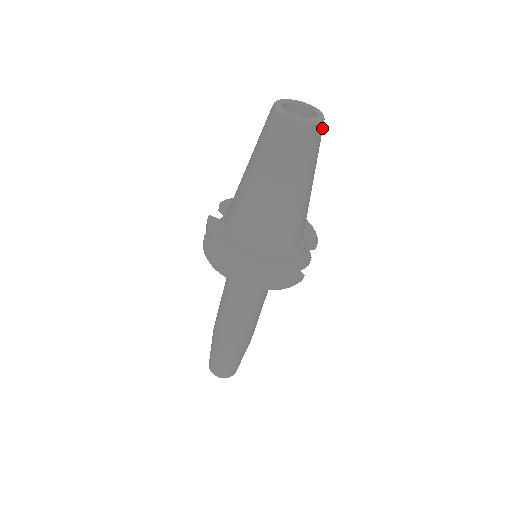
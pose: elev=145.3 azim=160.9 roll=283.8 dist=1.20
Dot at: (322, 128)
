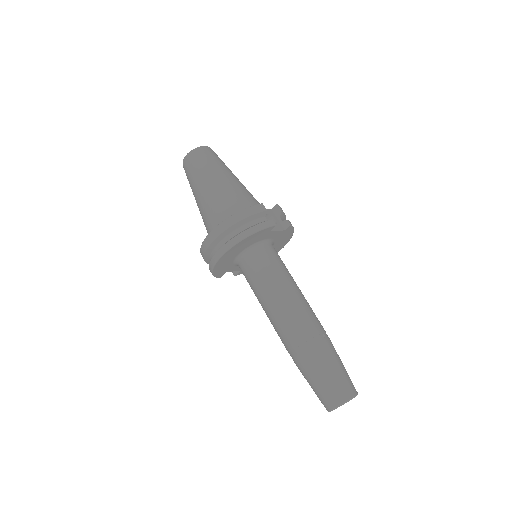
Dot at: (209, 150)
